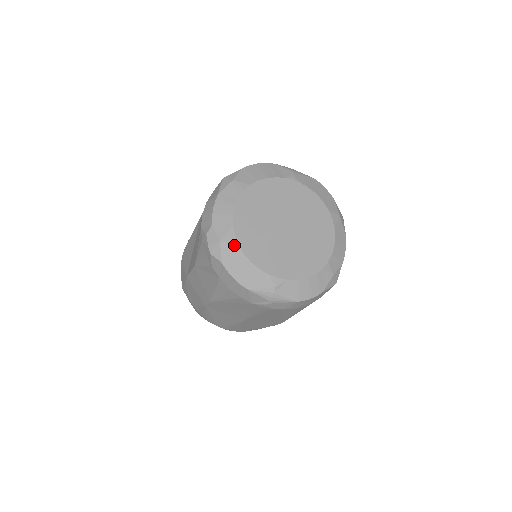
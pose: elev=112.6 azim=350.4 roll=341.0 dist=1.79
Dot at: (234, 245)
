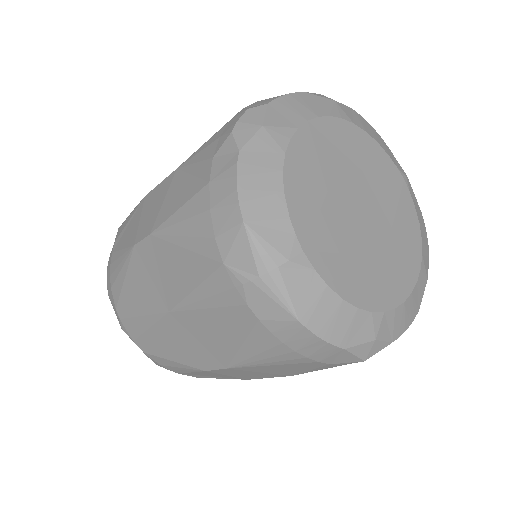
Dot at: (279, 148)
